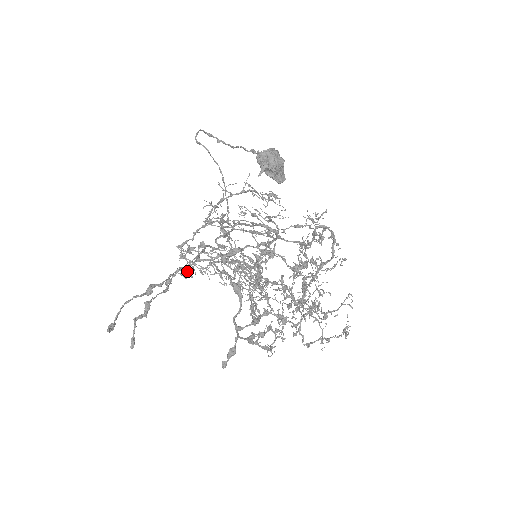
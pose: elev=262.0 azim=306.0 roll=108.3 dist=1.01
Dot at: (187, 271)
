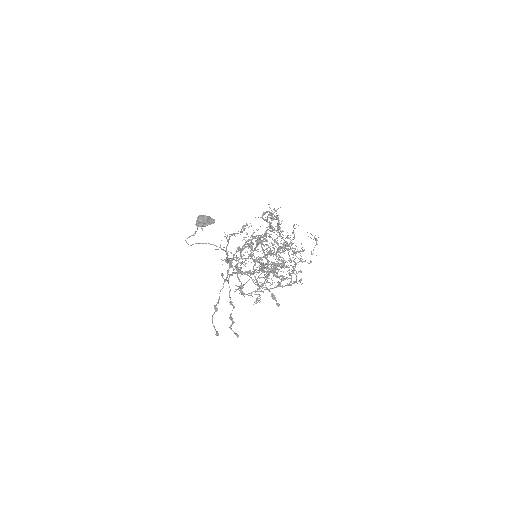
Dot at: occluded
